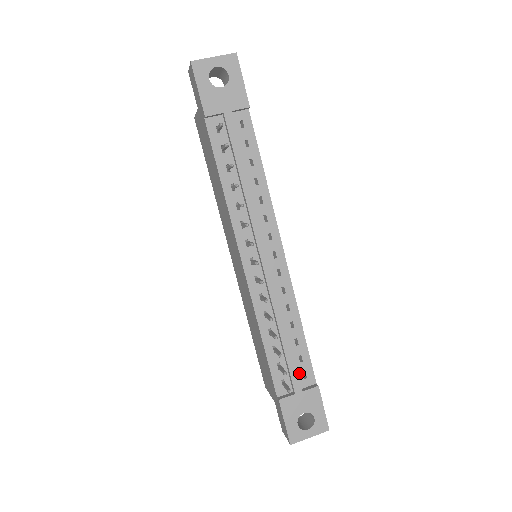
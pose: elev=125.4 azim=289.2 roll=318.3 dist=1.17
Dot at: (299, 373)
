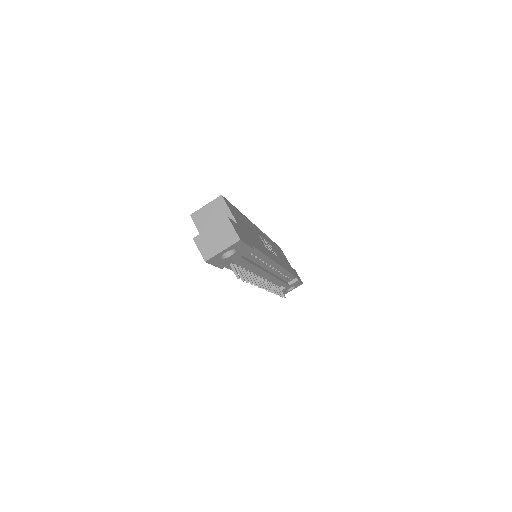
Dot at: (287, 281)
